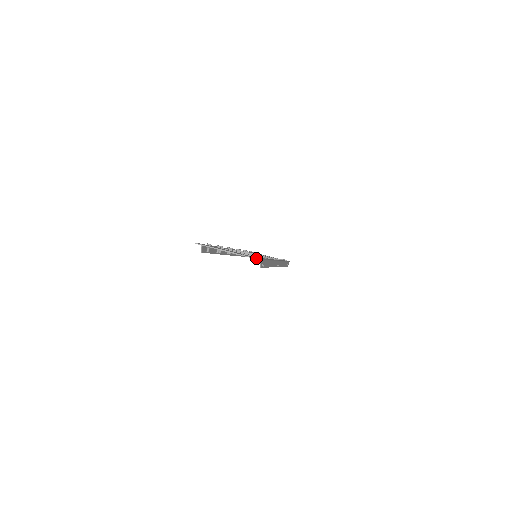
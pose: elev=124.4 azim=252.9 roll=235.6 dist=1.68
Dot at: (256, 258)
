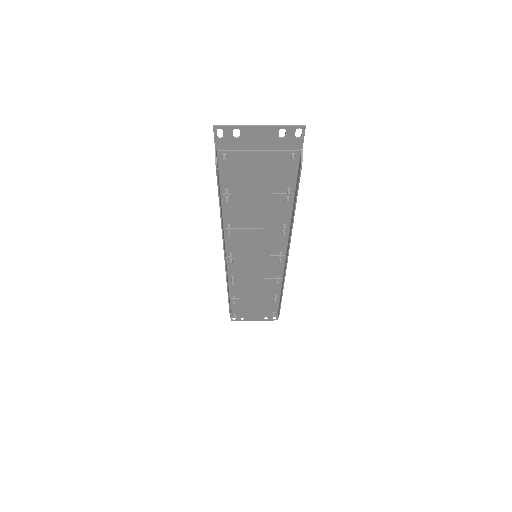
Dot at: (303, 125)
